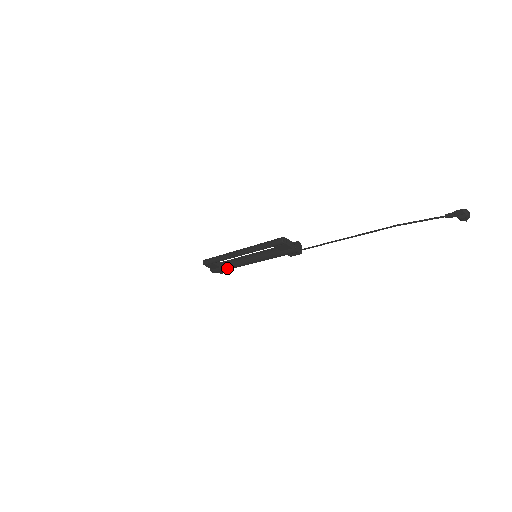
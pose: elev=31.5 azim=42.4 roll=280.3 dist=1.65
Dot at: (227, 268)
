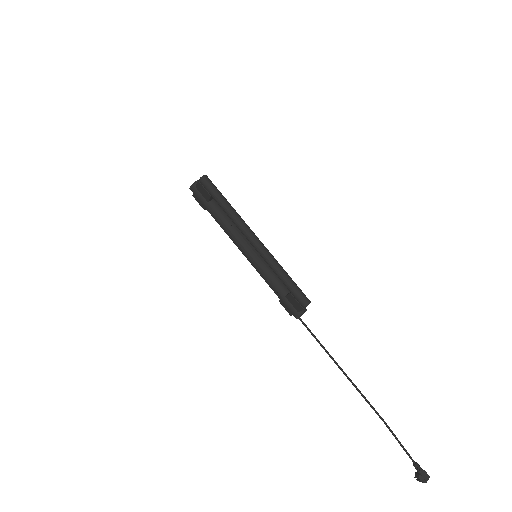
Dot at: (212, 213)
